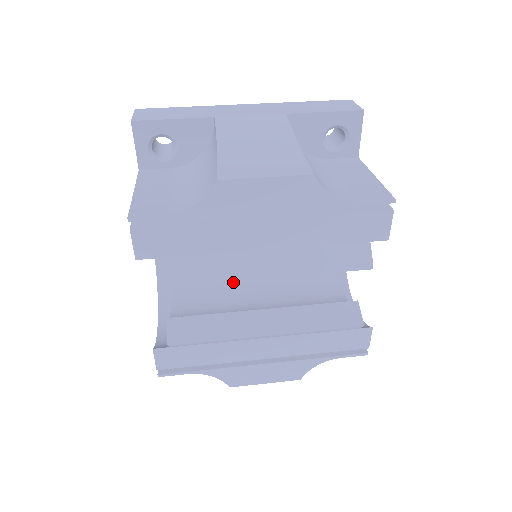
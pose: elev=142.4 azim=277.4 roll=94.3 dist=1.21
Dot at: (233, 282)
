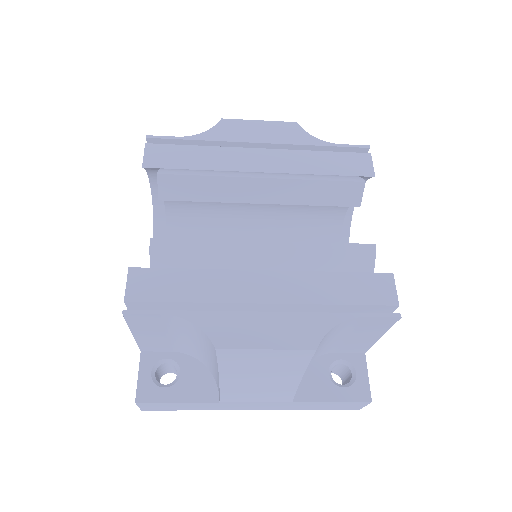
Dot at: occluded
